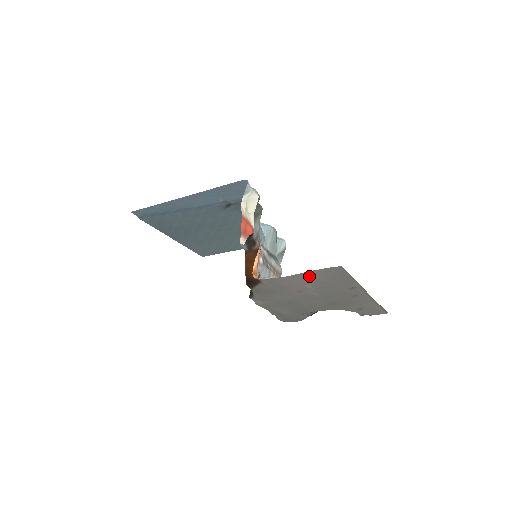
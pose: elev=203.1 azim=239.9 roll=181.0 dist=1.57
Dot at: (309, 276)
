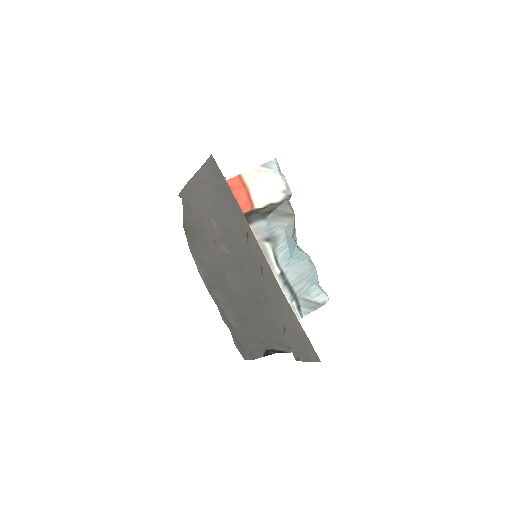
Dot at: (203, 188)
